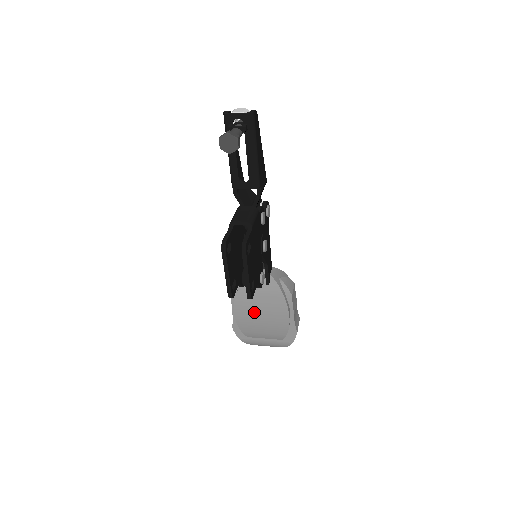
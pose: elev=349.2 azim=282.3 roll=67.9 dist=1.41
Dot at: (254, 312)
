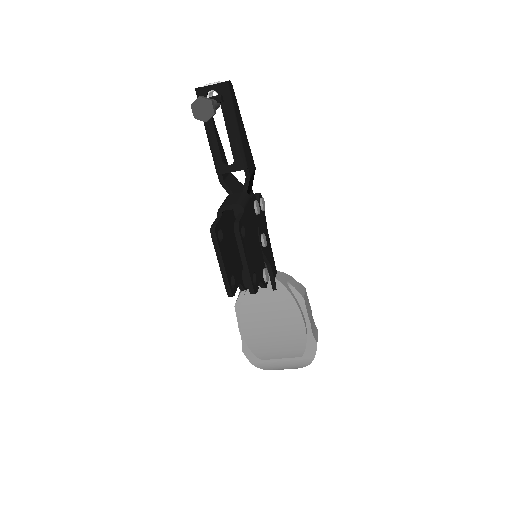
Dot at: (264, 326)
